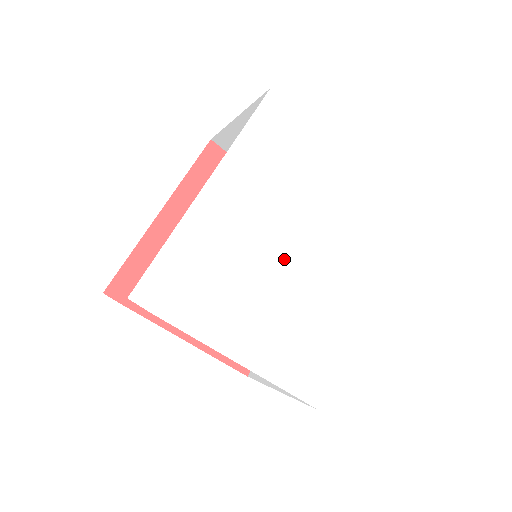
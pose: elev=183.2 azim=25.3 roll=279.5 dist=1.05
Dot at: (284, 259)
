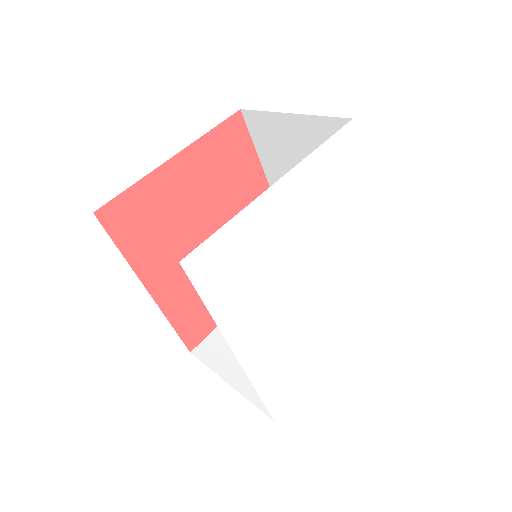
Dot at: (311, 292)
